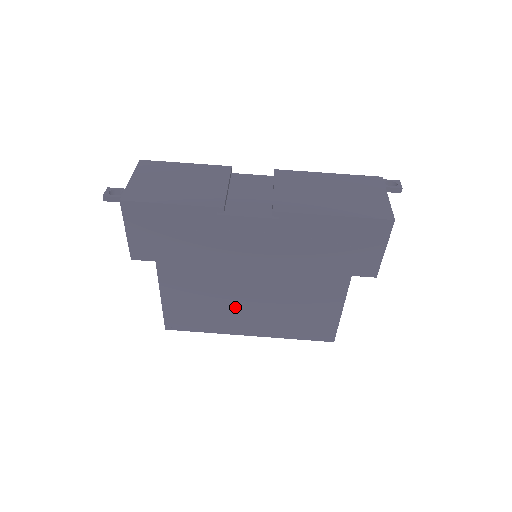
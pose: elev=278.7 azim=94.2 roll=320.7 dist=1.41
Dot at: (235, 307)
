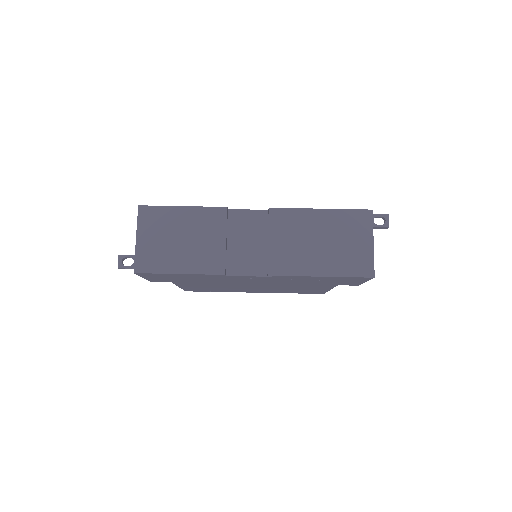
Dot at: occluded
